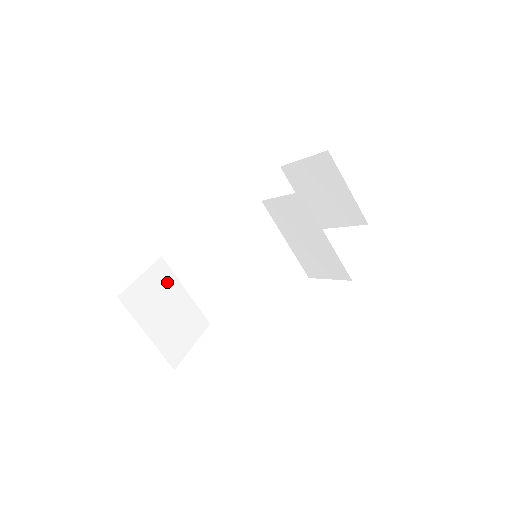
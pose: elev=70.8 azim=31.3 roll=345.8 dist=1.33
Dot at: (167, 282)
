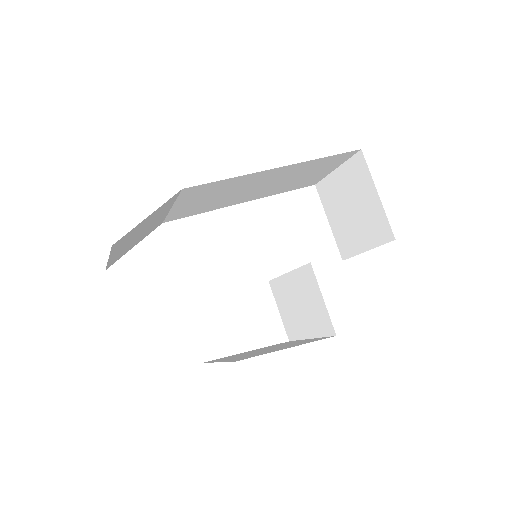
Dot at: (164, 209)
